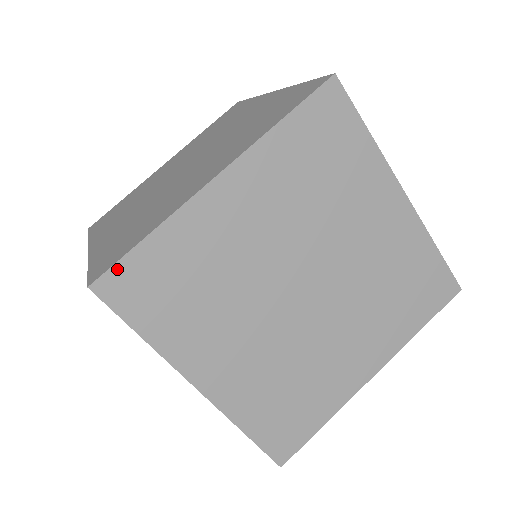
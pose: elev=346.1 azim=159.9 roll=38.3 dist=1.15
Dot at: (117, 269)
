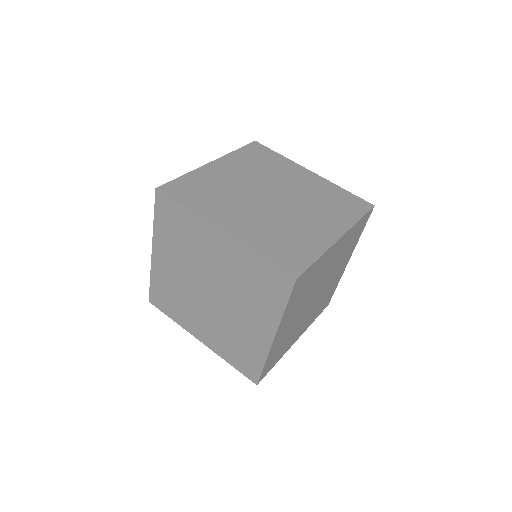
Dot at: (261, 376)
